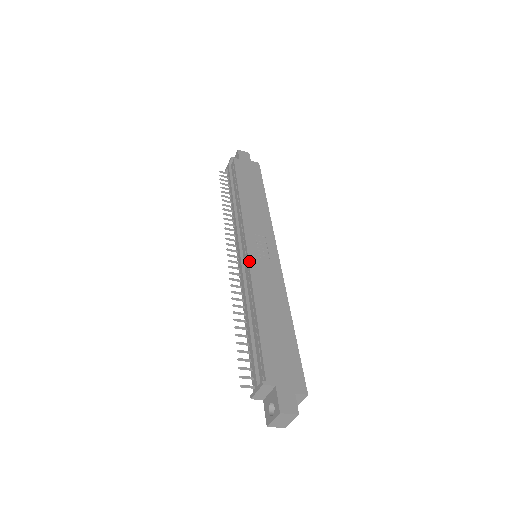
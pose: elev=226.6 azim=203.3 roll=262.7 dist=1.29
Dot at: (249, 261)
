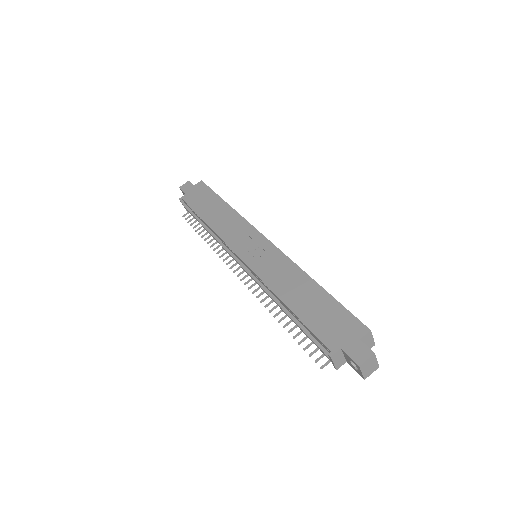
Dot at: (251, 269)
